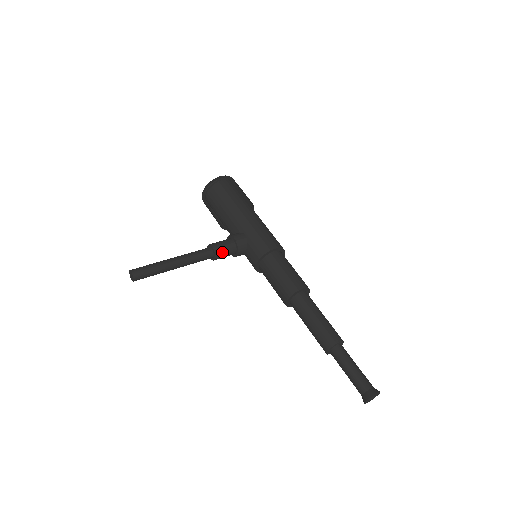
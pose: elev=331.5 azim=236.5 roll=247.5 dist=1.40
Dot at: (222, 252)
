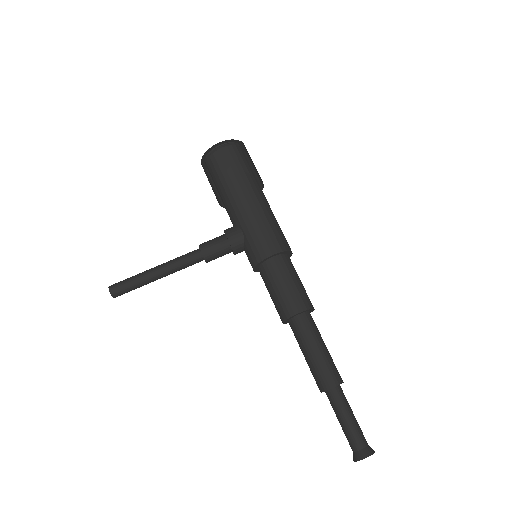
Dot at: (213, 255)
